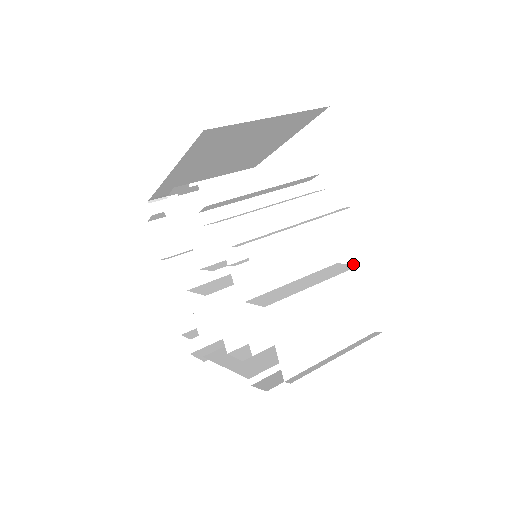
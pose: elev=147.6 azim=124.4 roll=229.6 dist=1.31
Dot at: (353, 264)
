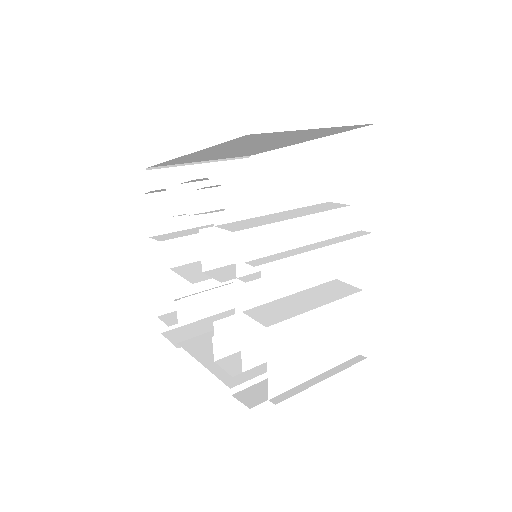
Dot at: occluded
